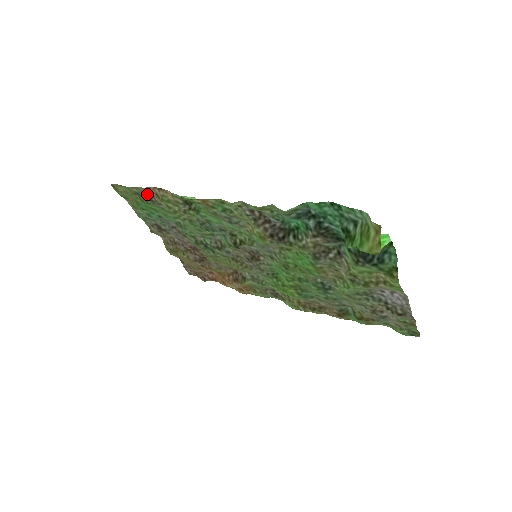
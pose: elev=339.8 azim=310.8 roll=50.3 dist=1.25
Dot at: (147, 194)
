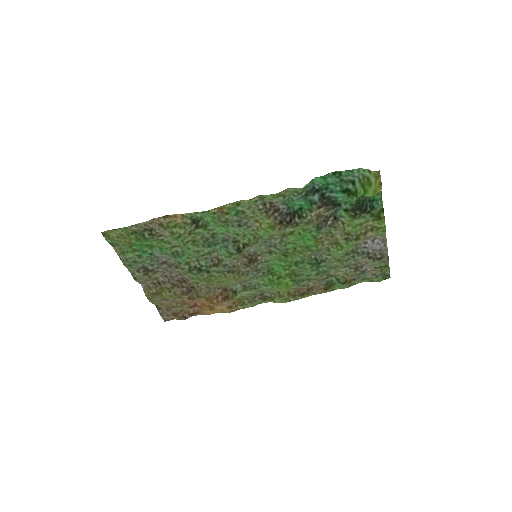
Dot at: (147, 229)
